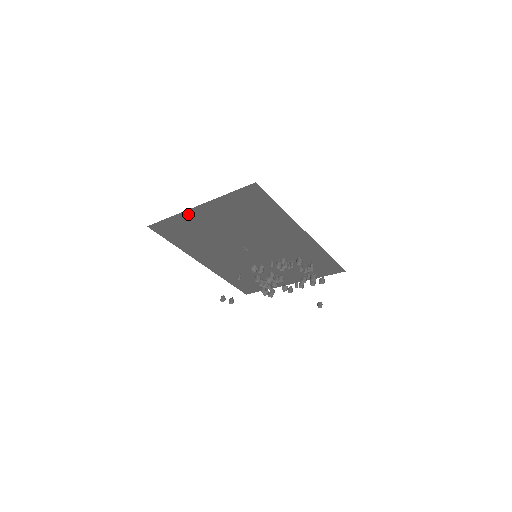
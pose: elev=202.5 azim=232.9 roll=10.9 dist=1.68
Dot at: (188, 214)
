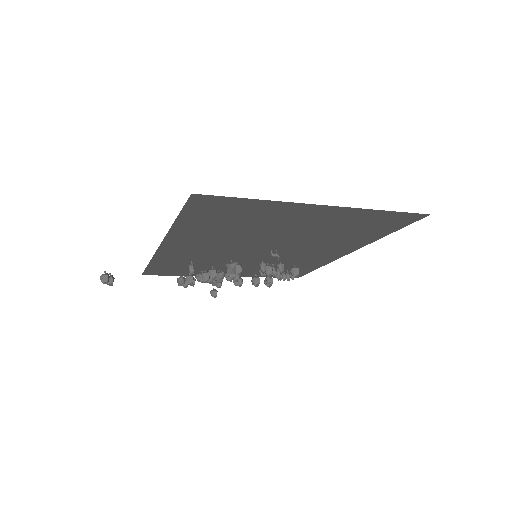
Dot at: (292, 206)
